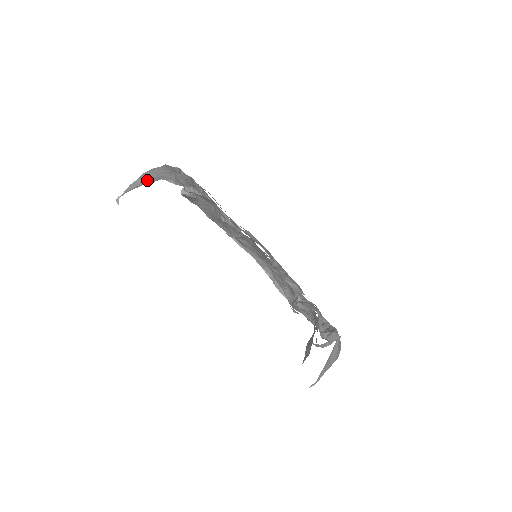
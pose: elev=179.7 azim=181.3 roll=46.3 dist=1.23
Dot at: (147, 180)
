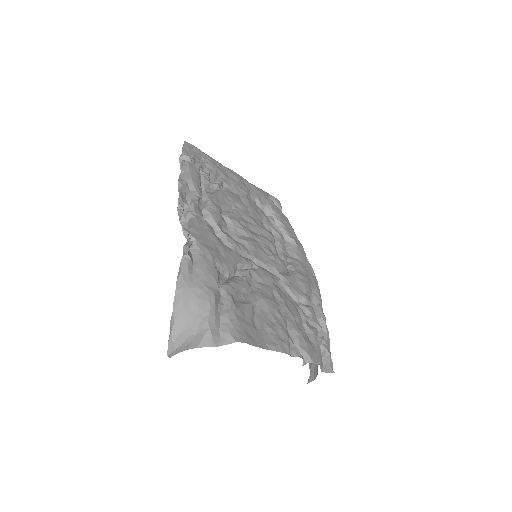
Dot at: (183, 325)
